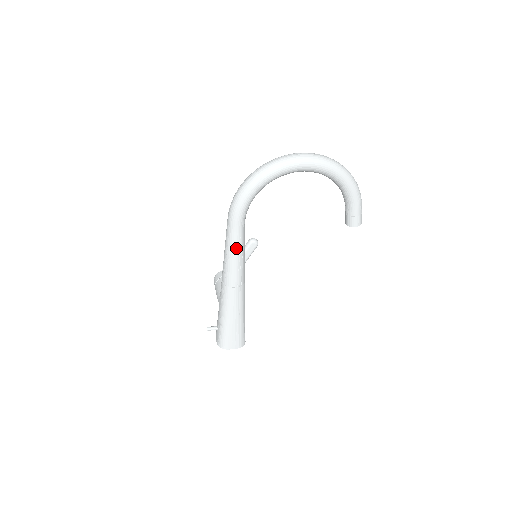
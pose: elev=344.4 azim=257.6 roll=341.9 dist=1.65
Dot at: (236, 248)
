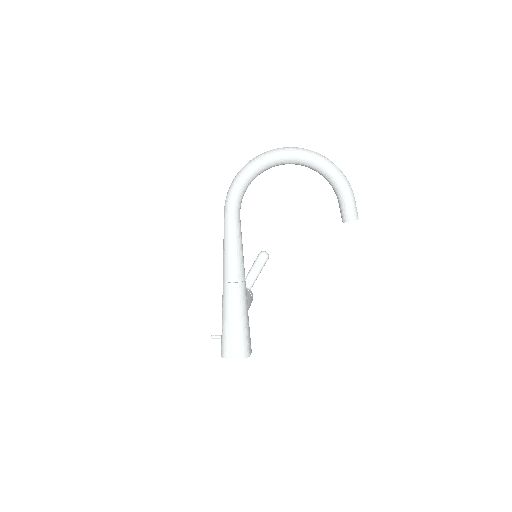
Dot at: (230, 239)
